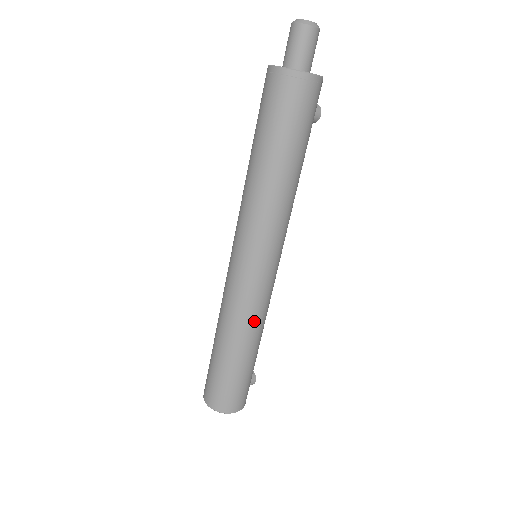
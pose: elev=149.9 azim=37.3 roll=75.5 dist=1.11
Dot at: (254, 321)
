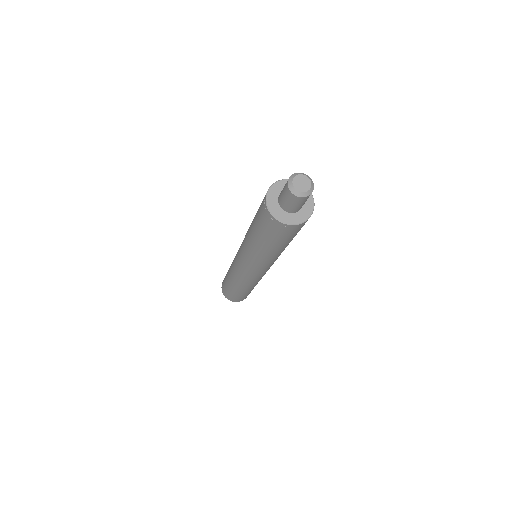
Dot at: occluded
